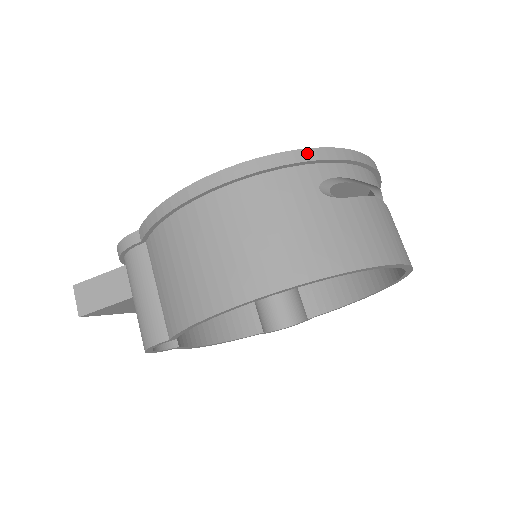
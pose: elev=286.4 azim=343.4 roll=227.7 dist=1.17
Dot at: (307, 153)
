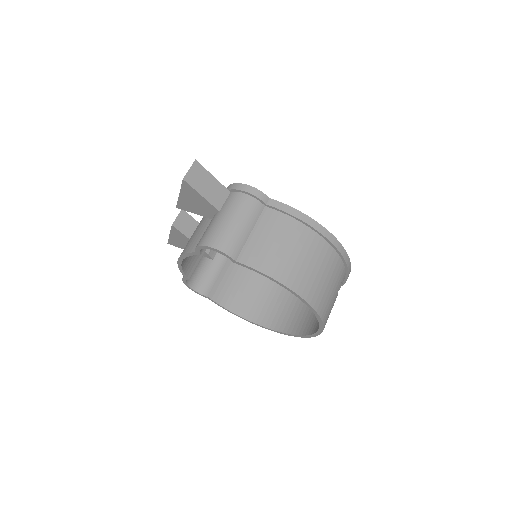
Dot at: (350, 267)
